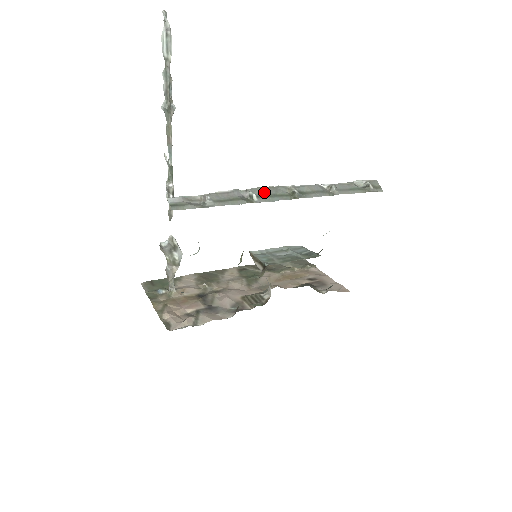
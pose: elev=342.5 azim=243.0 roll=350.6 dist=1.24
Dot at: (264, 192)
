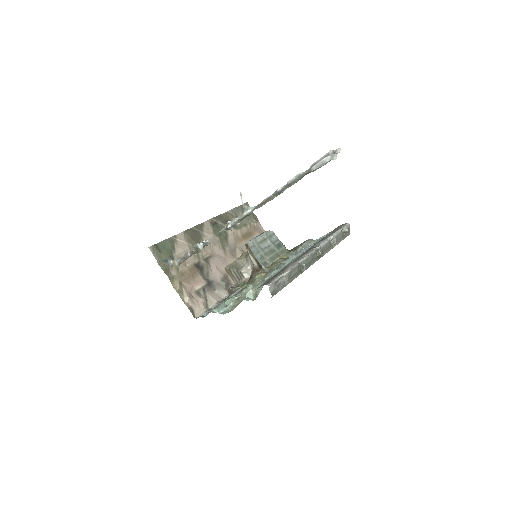
Dot at: (309, 260)
